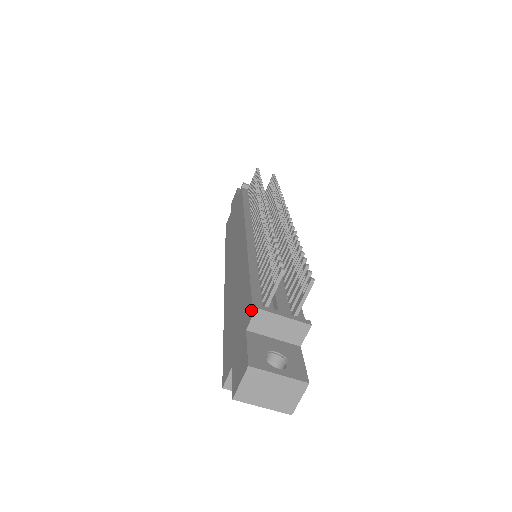
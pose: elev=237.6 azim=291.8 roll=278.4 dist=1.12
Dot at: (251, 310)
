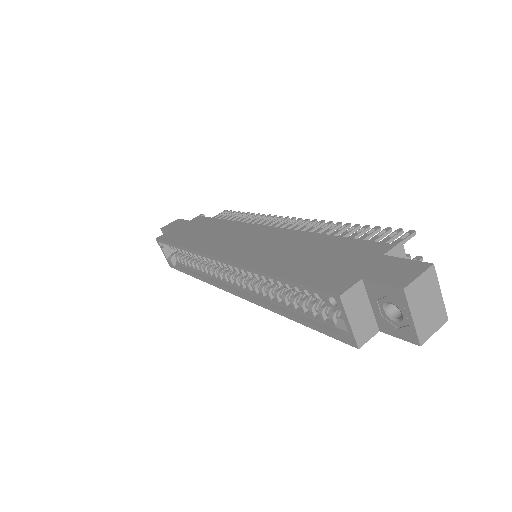
Dot at: (385, 244)
